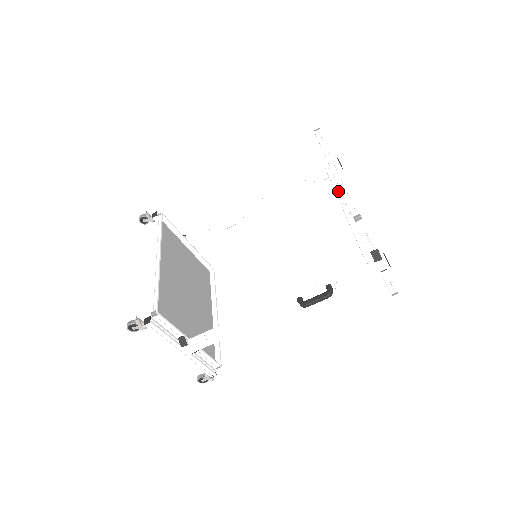
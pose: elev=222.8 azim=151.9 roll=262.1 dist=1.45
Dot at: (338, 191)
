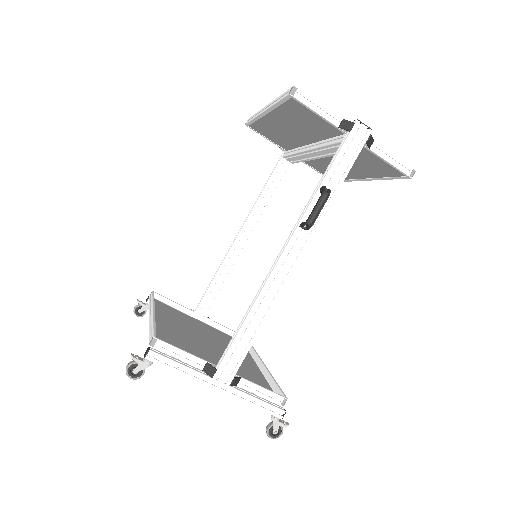
Dot at: occluded
